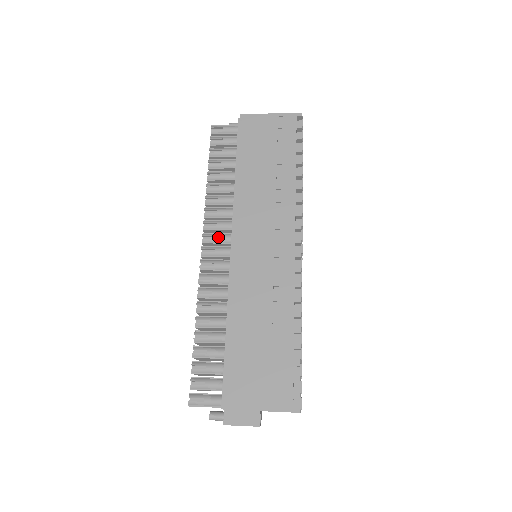
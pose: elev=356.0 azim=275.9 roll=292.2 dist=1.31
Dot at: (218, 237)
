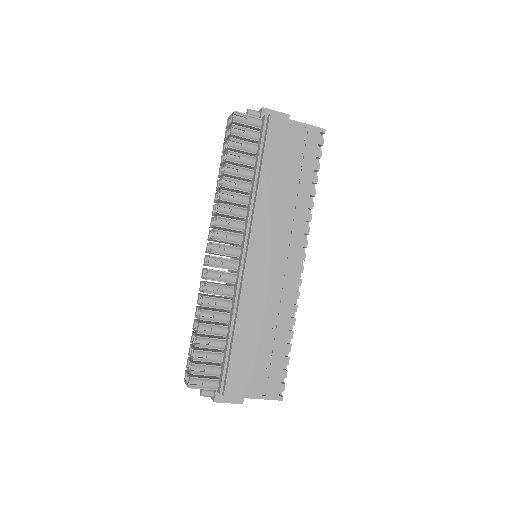
Dot at: (230, 237)
